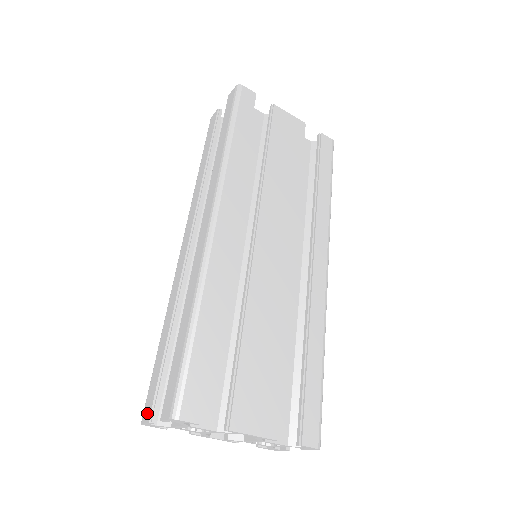
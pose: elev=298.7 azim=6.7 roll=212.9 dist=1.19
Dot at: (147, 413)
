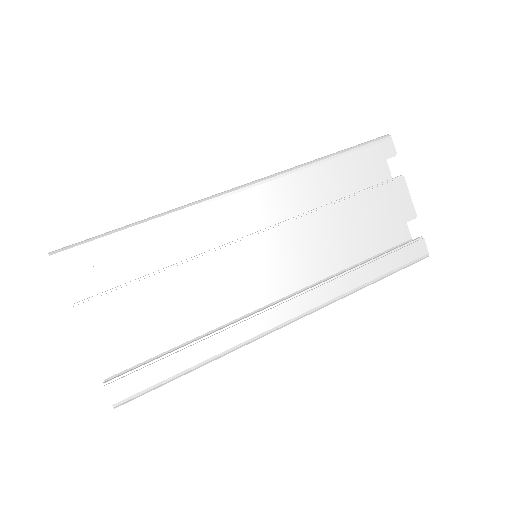
Dot at: occluded
